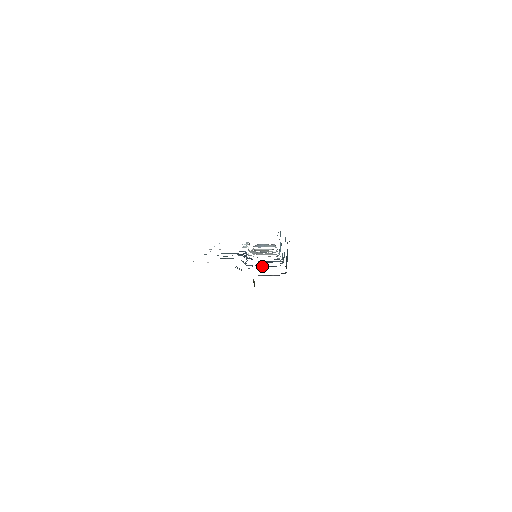
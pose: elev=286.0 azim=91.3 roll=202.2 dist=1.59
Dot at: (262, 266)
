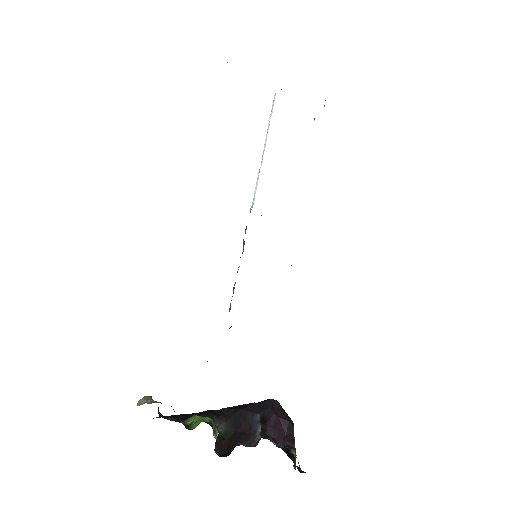
Dot at: occluded
